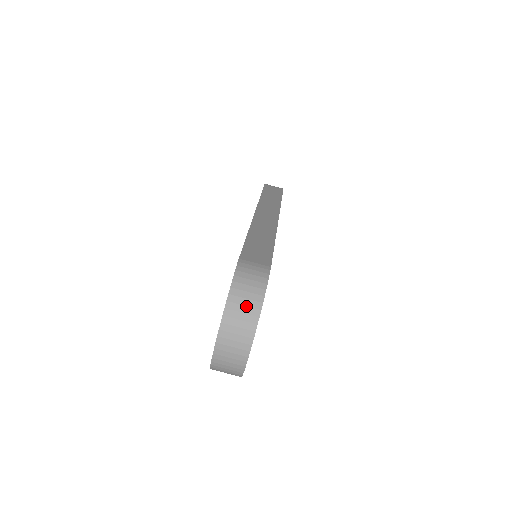
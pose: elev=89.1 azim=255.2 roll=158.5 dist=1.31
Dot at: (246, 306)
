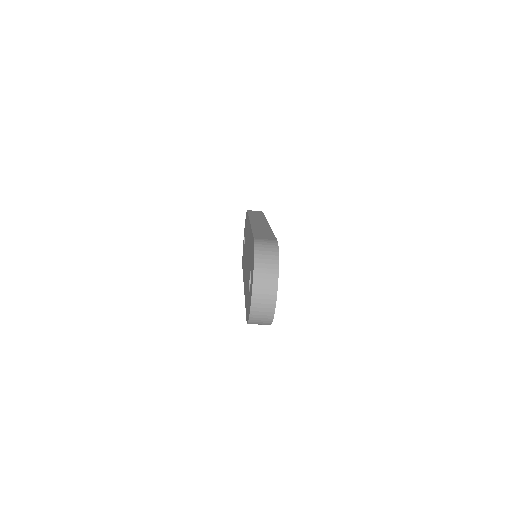
Dot at: (268, 264)
